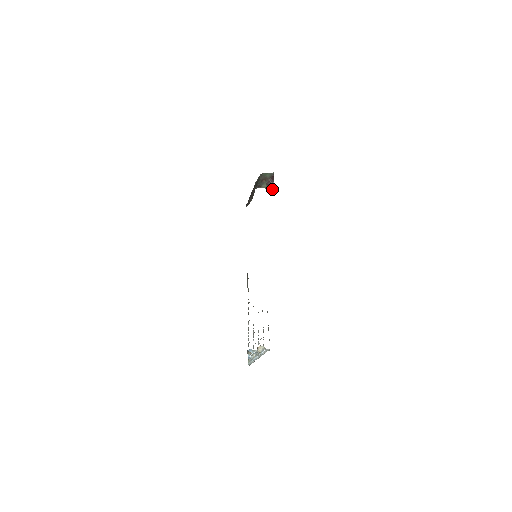
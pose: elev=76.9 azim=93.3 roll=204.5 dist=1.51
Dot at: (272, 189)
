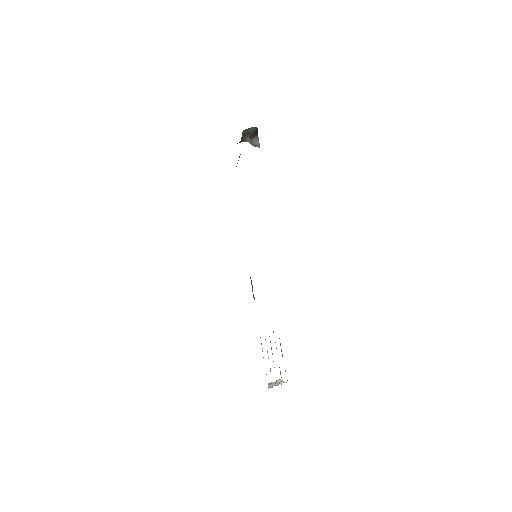
Dot at: (257, 144)
